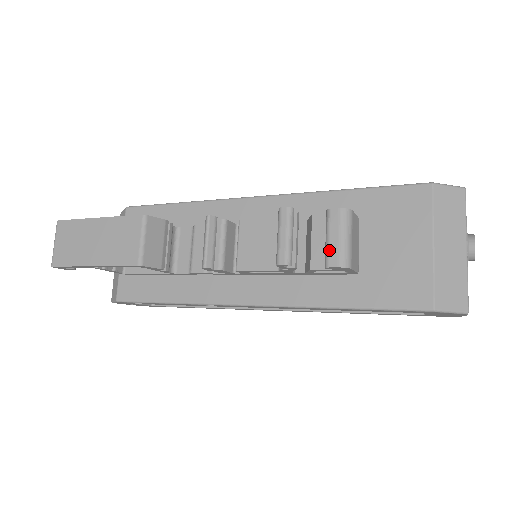
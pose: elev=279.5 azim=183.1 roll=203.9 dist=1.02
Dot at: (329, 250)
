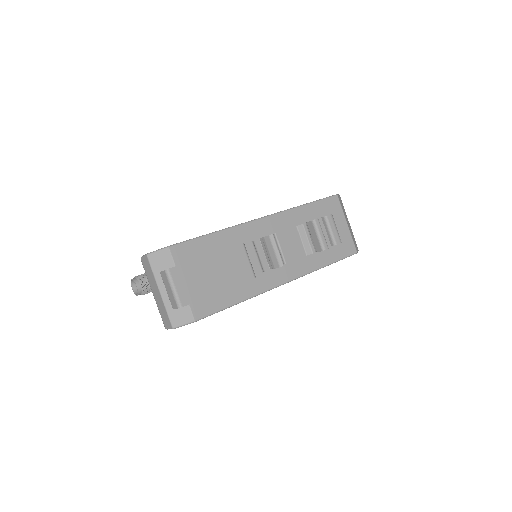
Dot at: (334, 236)
